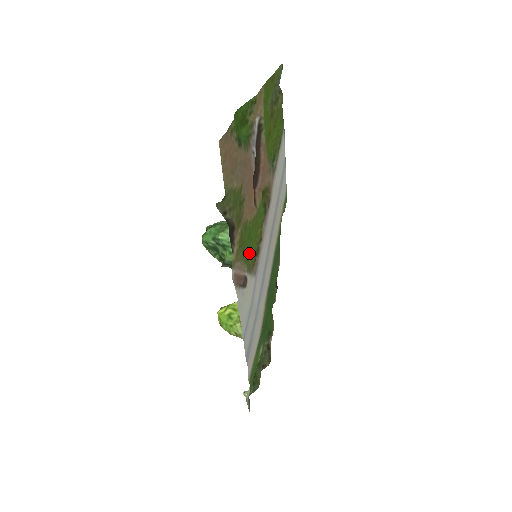
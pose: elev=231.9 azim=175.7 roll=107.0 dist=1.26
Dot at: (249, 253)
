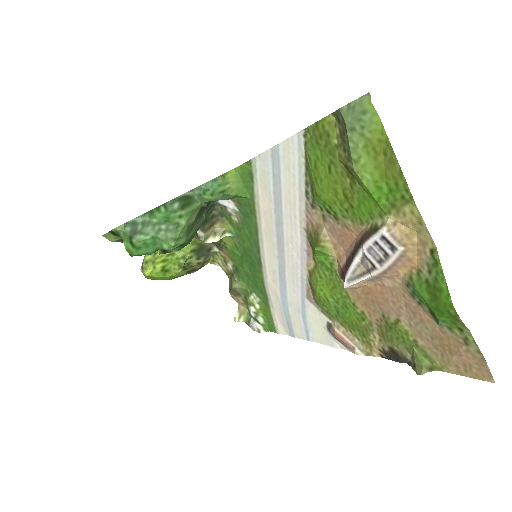
Dot at: (331, 308)
